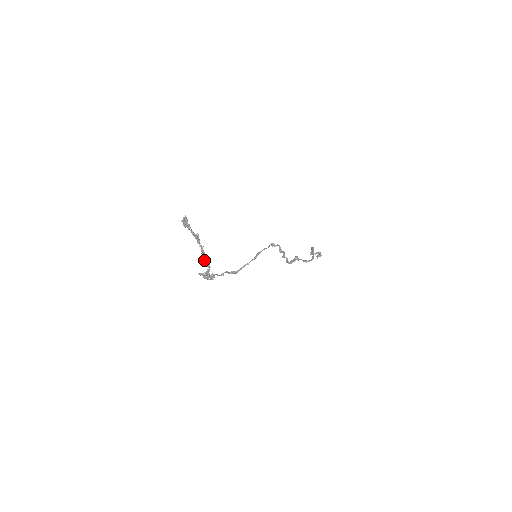
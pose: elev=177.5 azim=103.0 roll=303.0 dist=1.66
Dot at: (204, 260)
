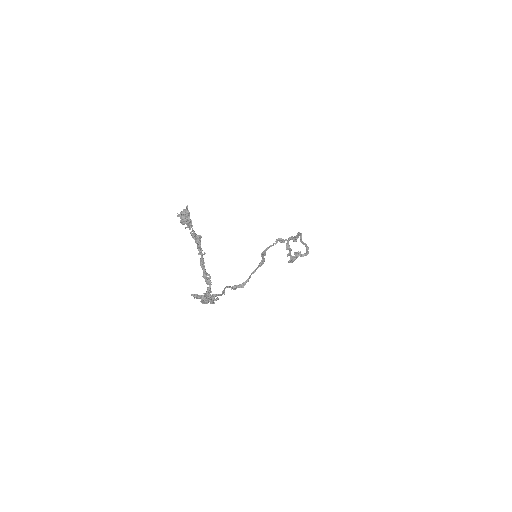
Dot at: occluded
